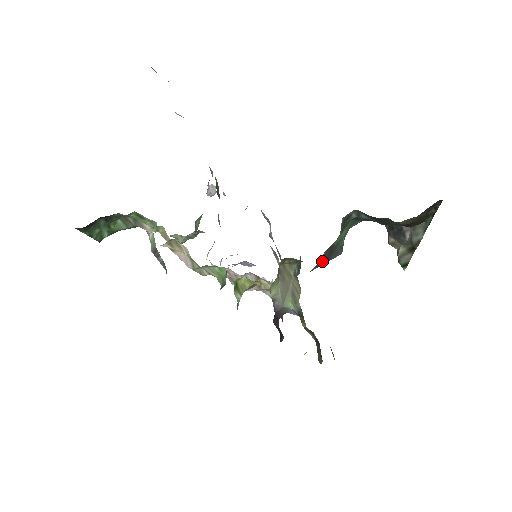
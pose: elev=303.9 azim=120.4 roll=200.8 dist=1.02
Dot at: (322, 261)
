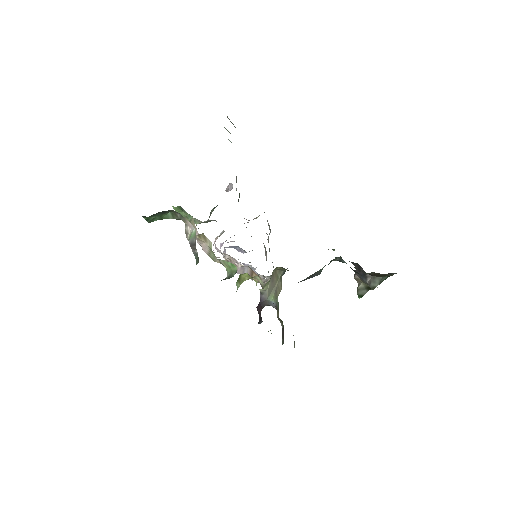
Dot at: (306, 279)
